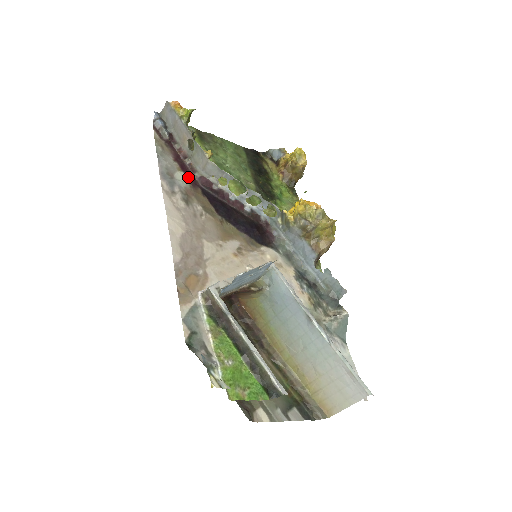
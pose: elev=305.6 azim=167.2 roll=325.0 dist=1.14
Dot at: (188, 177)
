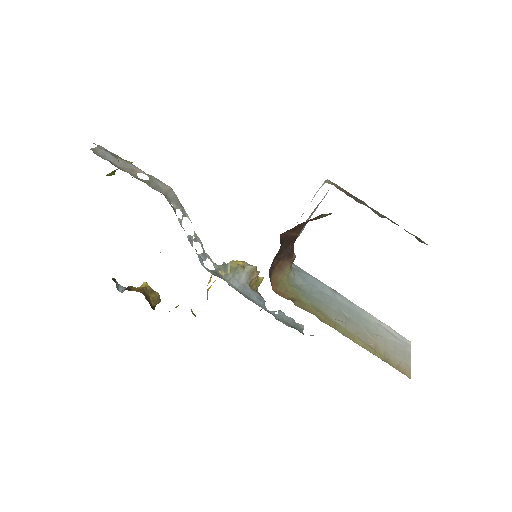
Dot at: occluded
